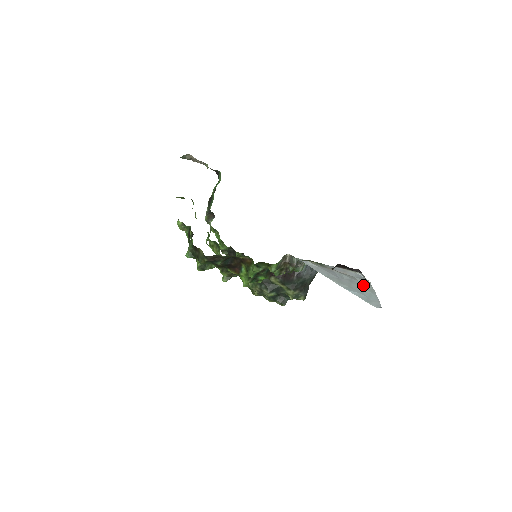
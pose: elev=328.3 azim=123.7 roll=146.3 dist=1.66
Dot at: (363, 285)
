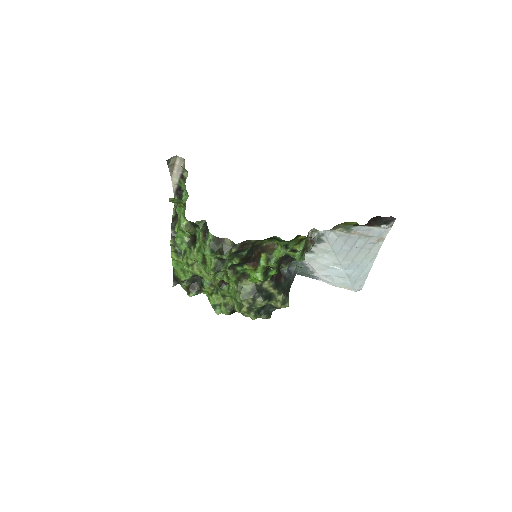
Dot at: (371, 250)
